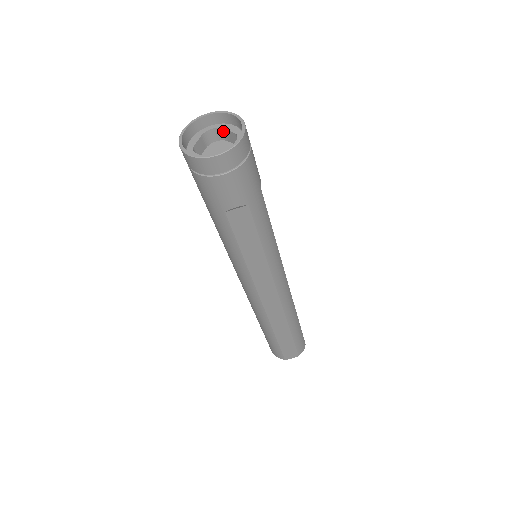
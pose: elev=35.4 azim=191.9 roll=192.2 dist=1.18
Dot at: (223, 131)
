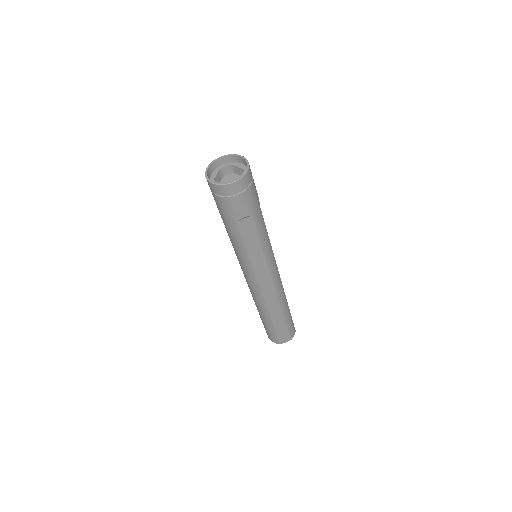
Dot at: (233, 167)
